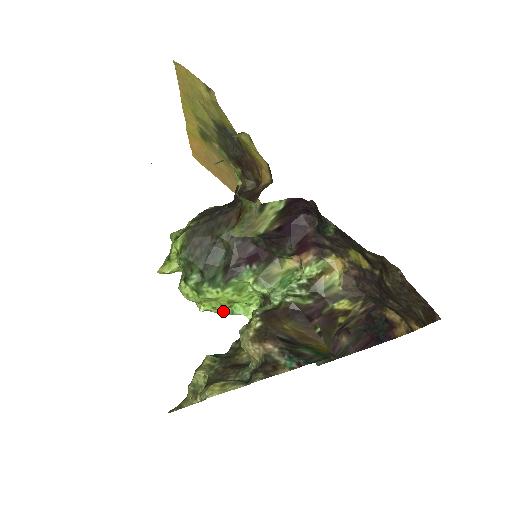
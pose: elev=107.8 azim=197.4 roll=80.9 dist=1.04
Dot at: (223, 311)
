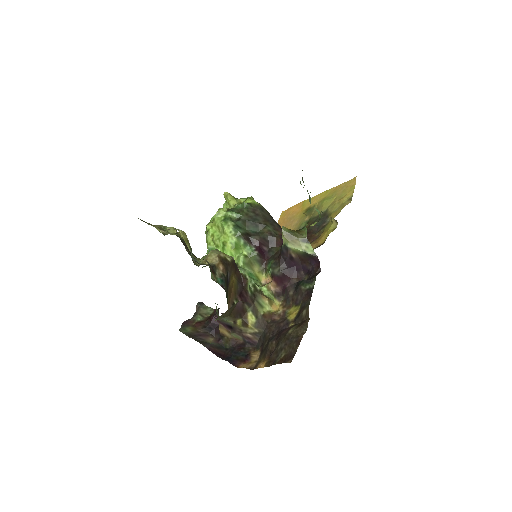
Dot at: (211, 243)
